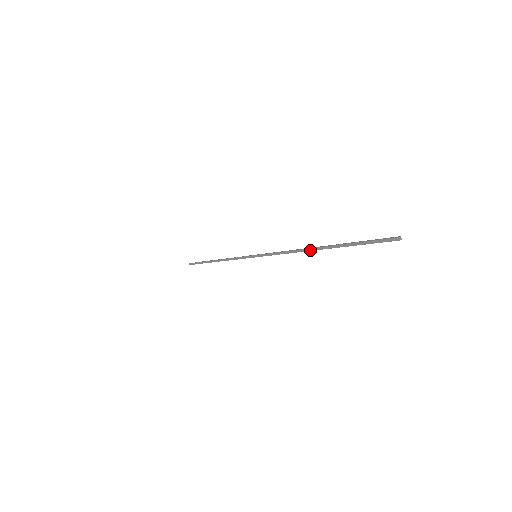
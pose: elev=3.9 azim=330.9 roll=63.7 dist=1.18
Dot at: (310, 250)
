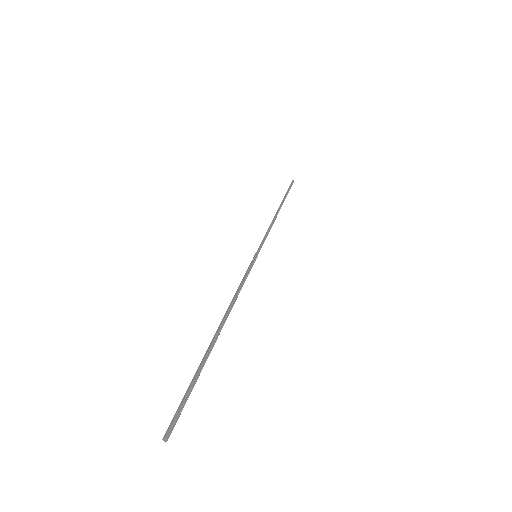
Dot at: (223, 323)
